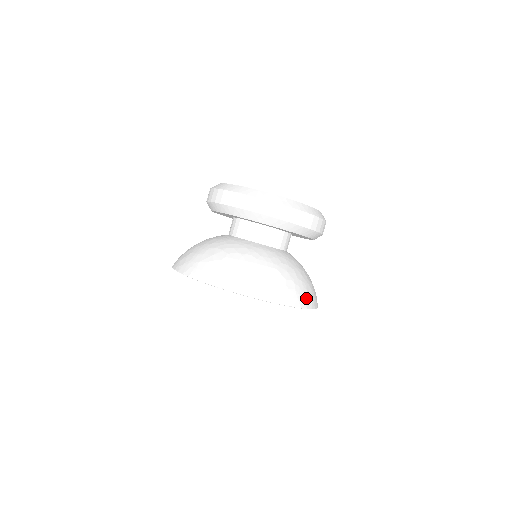
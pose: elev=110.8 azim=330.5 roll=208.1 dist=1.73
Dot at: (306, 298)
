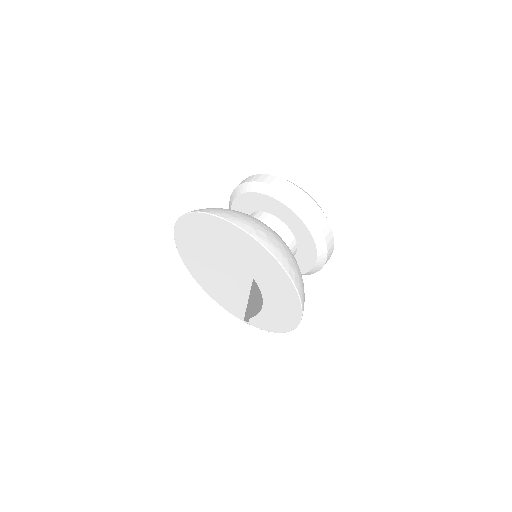
Dot at: occluded
